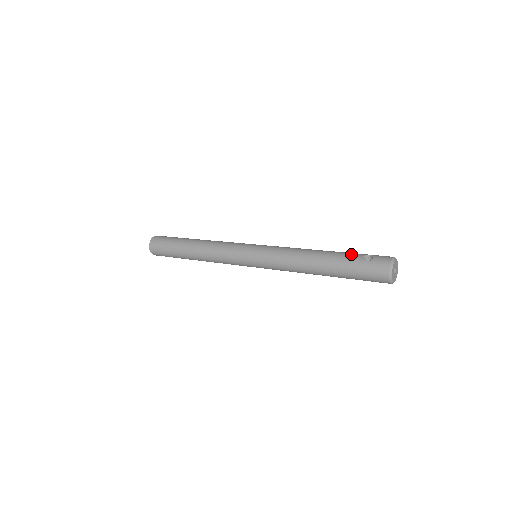
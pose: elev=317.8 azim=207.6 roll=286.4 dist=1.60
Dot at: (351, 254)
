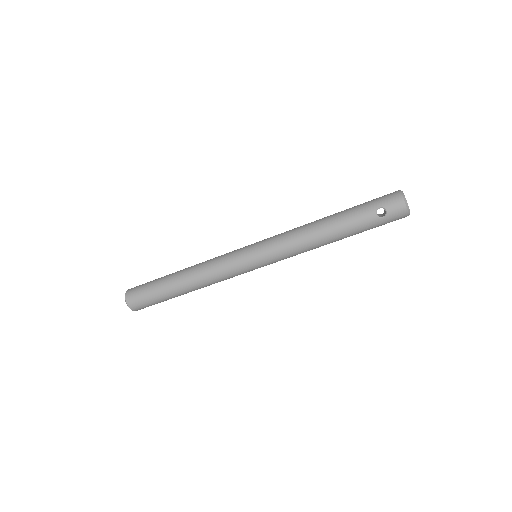
Dot at: (361, 217)
